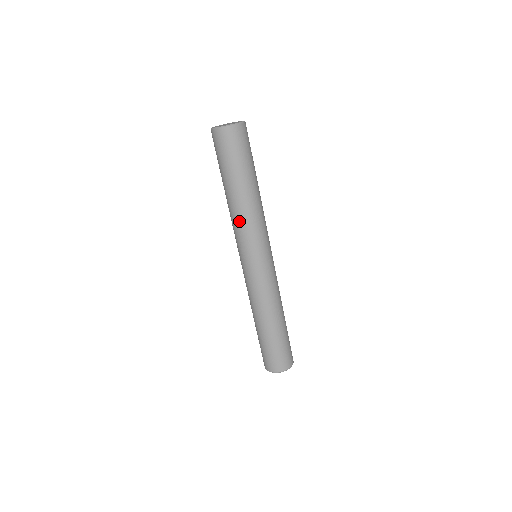
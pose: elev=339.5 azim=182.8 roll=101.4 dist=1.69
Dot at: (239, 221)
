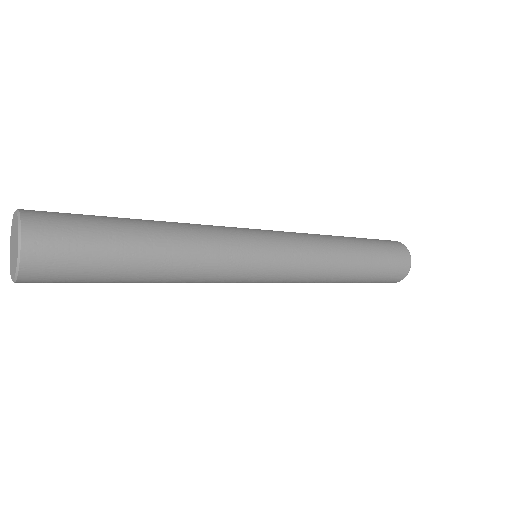
Dot at: (199, 279)
